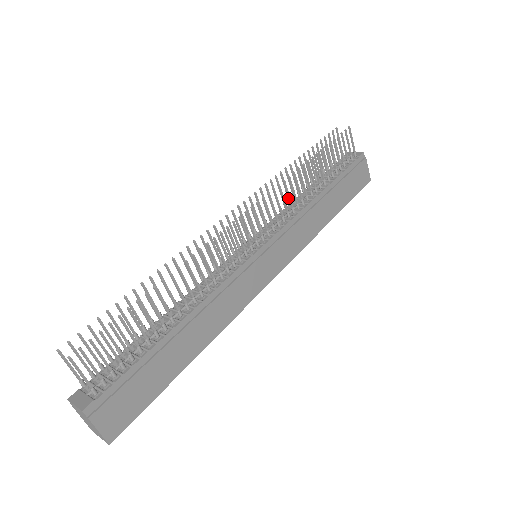
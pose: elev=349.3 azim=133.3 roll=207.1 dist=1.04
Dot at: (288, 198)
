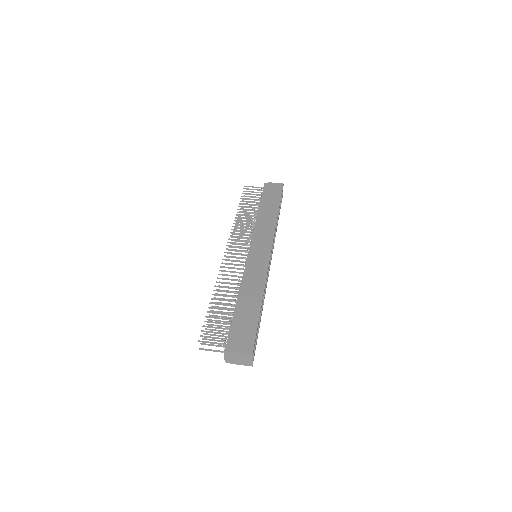
Dot at: occluded
